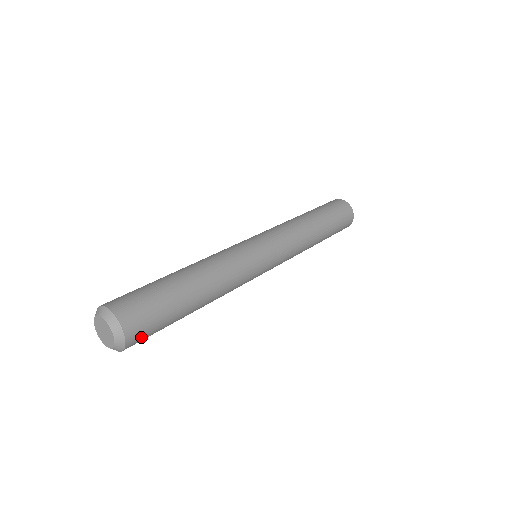
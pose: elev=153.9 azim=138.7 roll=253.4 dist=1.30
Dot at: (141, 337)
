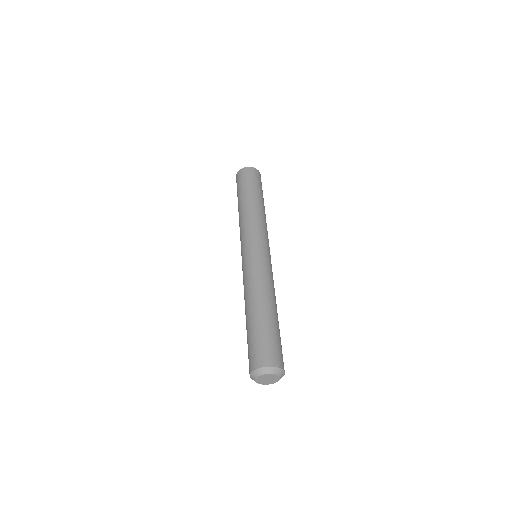
Dot at: occluded
